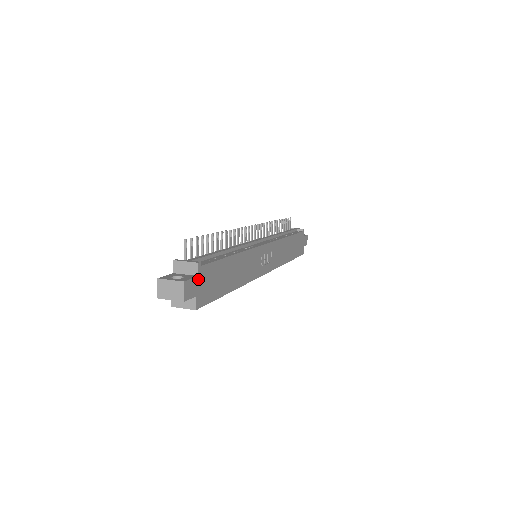
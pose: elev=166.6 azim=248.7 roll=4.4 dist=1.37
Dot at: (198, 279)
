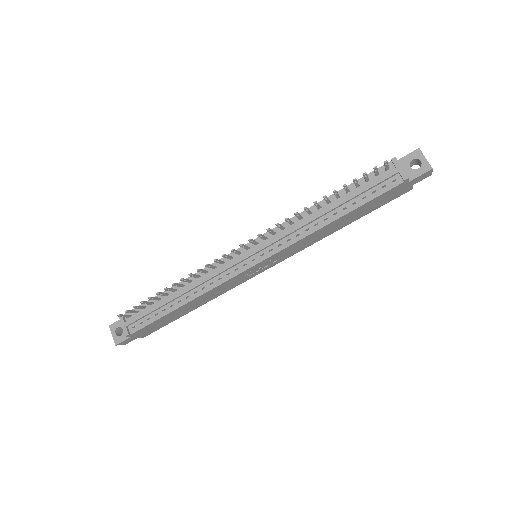
Dot at: (133, 336)
